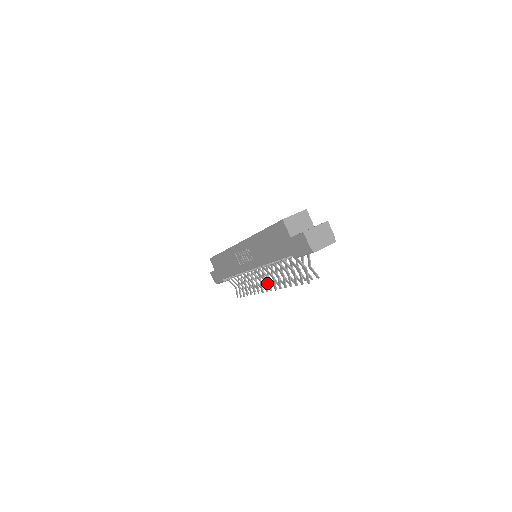
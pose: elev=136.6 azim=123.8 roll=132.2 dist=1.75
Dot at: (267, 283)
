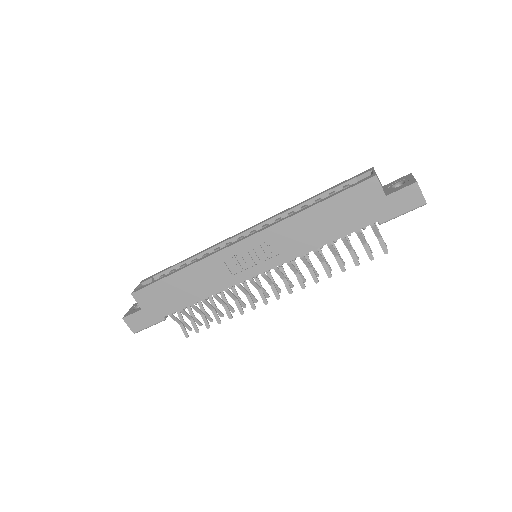
Dot at: (265, 291)
